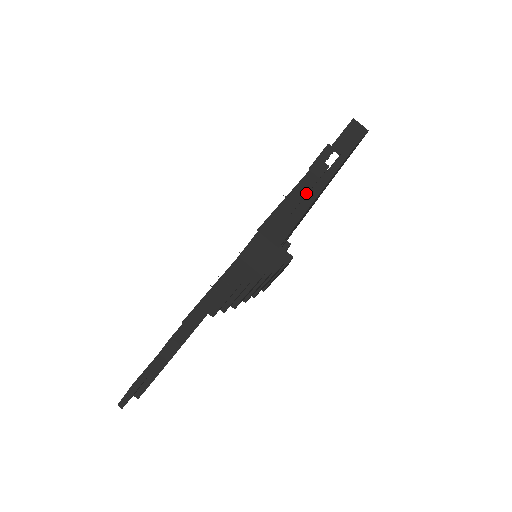
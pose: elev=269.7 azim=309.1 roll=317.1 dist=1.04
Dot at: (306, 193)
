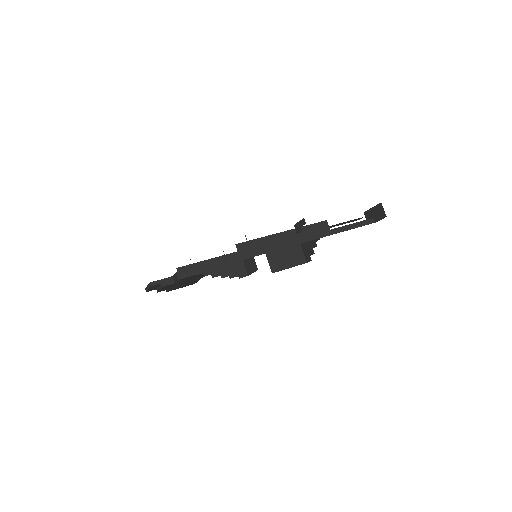
Dot at: (295, 237)
